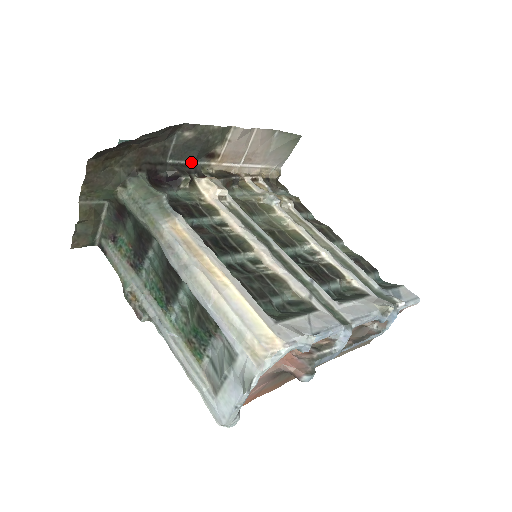
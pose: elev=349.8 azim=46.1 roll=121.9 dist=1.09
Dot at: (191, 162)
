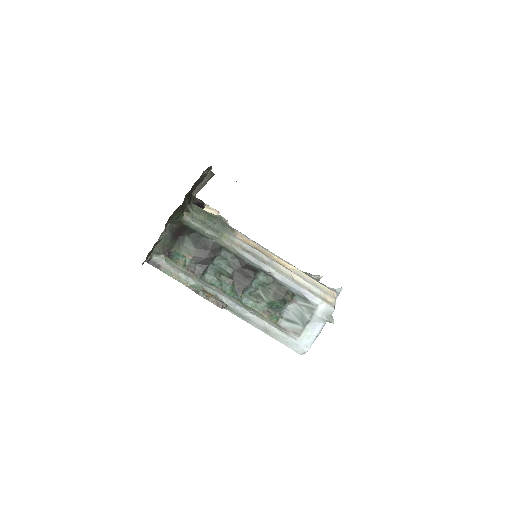
Dot at: occluded
